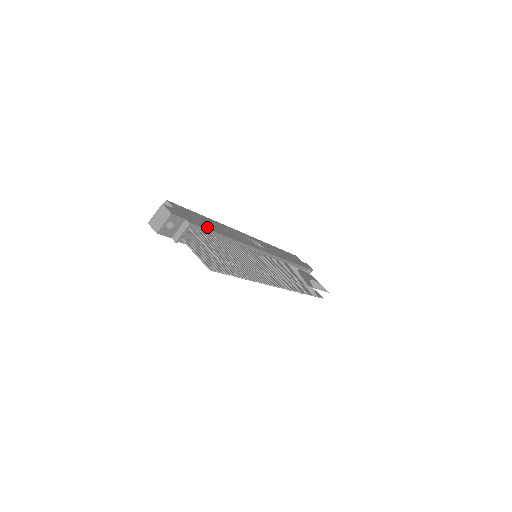
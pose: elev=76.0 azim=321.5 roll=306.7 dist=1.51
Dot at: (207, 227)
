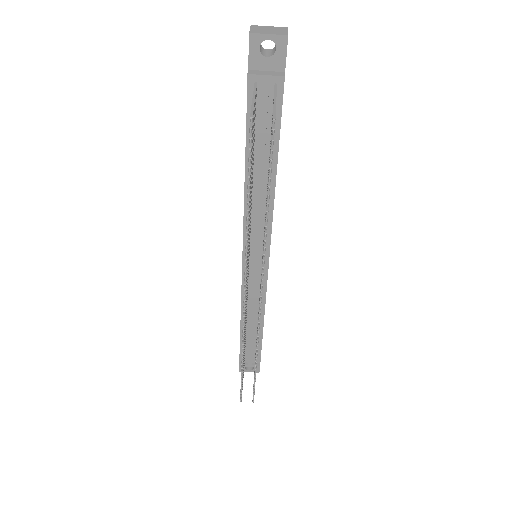
Dot at: occluded
